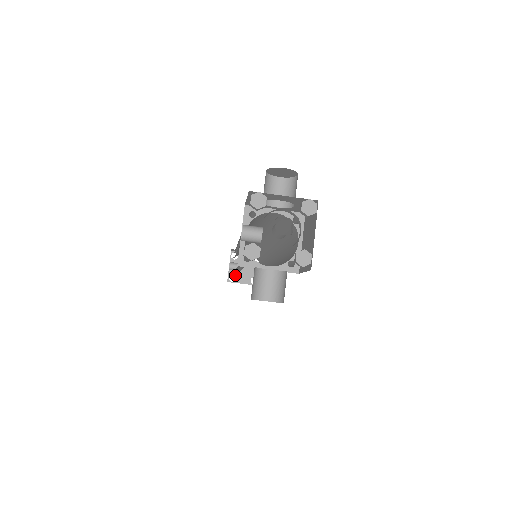
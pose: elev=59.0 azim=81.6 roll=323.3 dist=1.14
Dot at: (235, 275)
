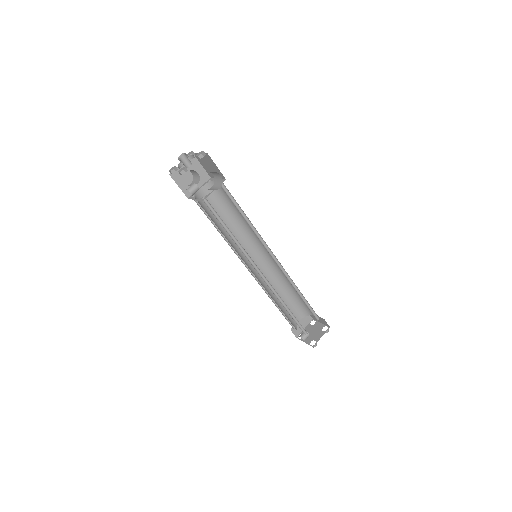
Dot at: (297, 321)
